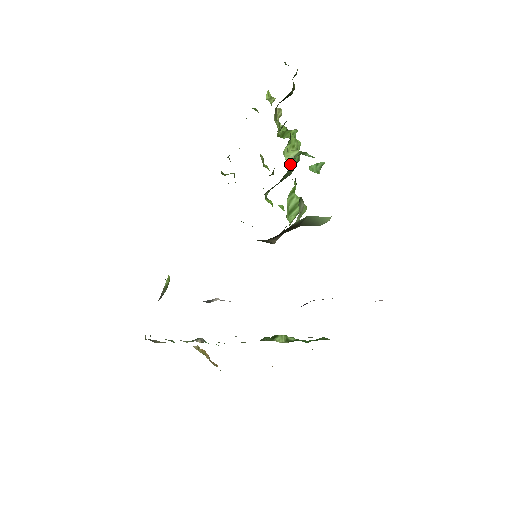
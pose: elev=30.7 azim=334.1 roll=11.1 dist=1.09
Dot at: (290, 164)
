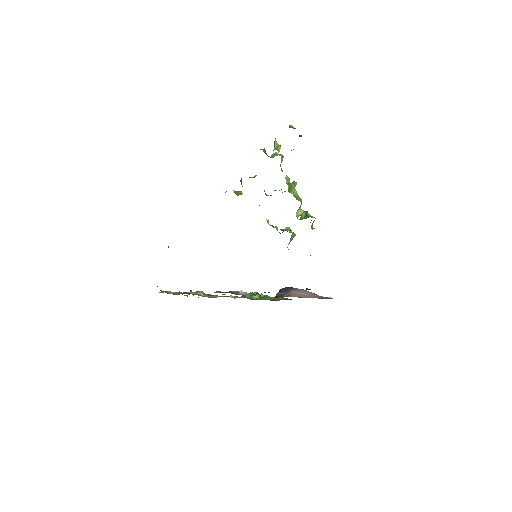
Dot at: (297, 218)
